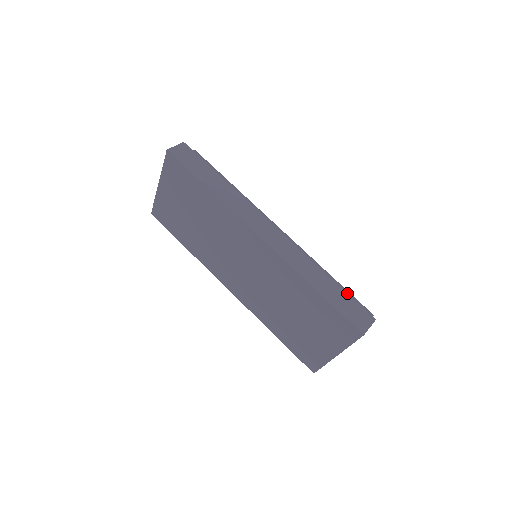
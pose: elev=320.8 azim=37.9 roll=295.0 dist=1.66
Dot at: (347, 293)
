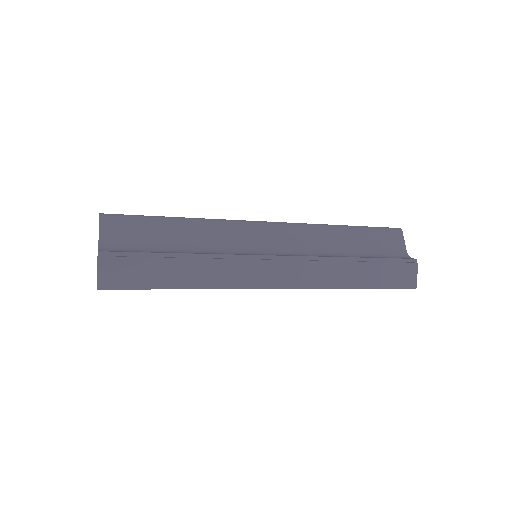
Dot at: (381, 258)
